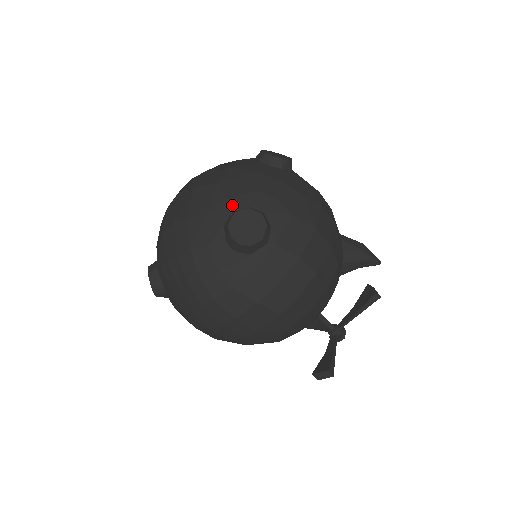
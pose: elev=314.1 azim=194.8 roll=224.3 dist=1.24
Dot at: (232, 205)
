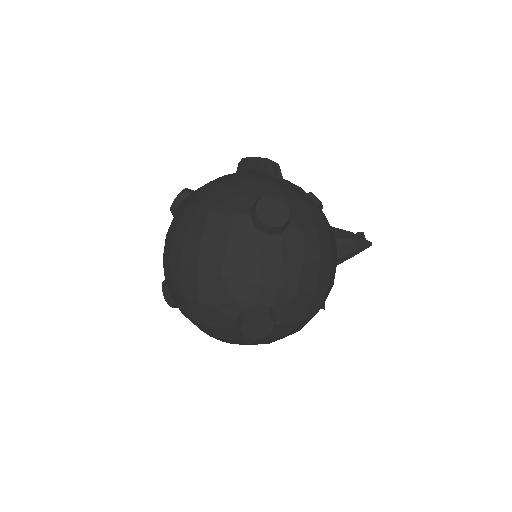
Dot at: (239, 303)
